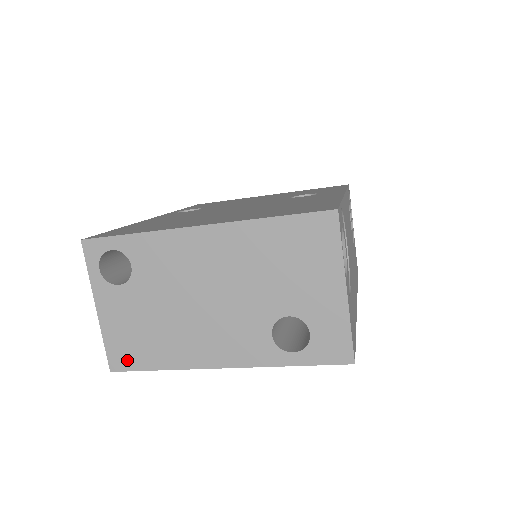
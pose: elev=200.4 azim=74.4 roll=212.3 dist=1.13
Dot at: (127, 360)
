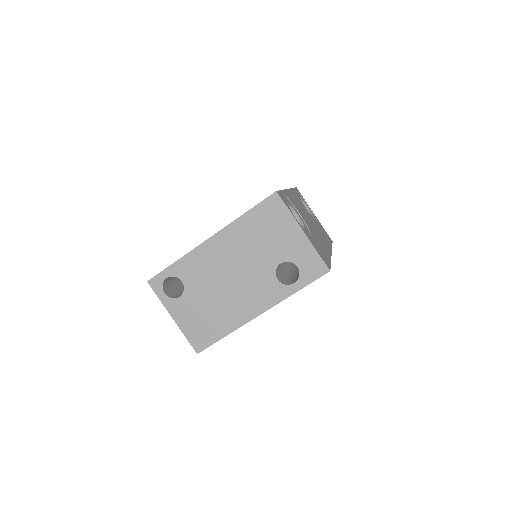
Dot at: (204, 341)
